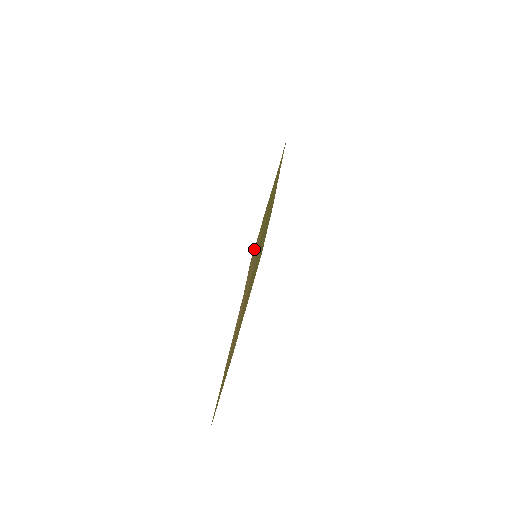
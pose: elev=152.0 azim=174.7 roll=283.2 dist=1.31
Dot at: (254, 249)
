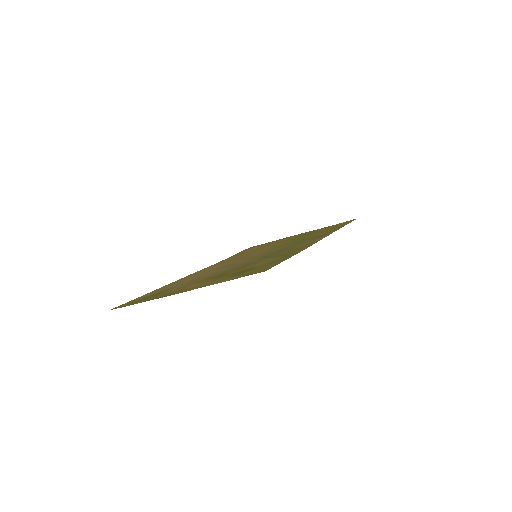
Dot at: (259, 245)
